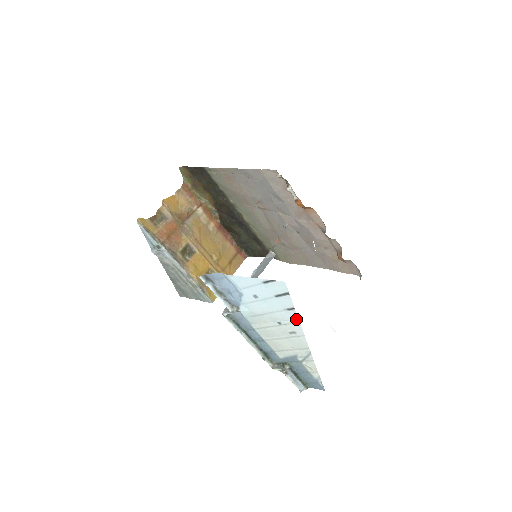
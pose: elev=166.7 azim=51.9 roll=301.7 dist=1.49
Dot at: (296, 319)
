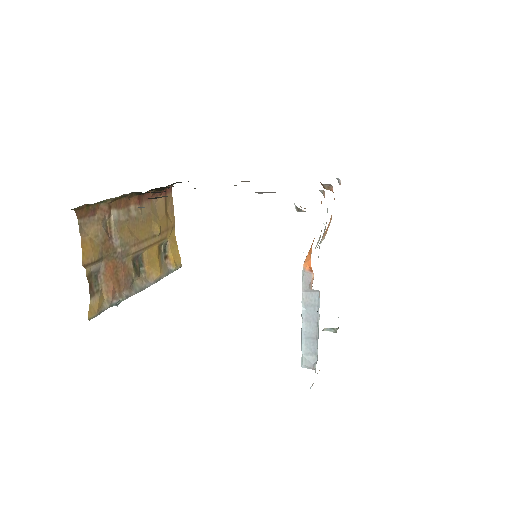
Dot at: occluded
